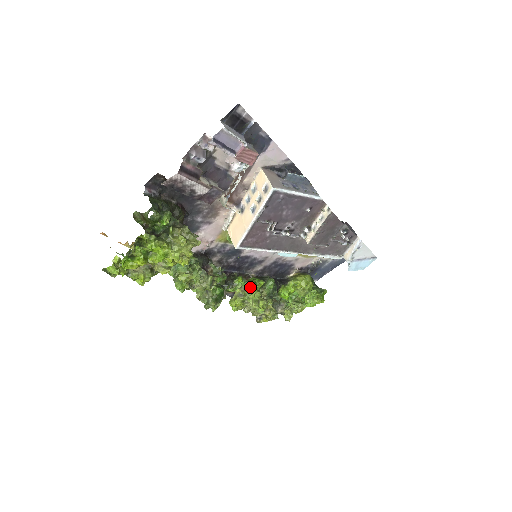
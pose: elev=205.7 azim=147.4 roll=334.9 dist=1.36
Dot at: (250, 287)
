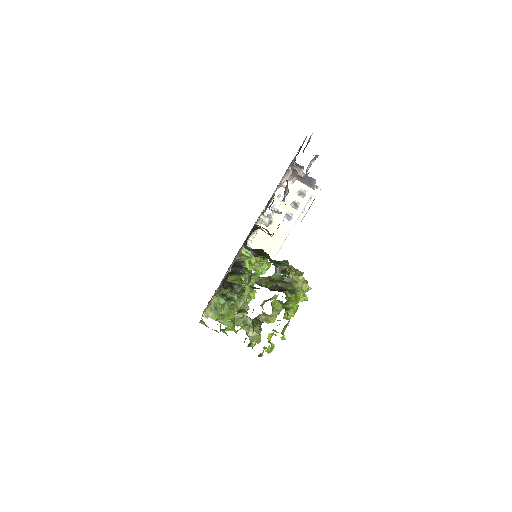
Dot at: (246, 286)
